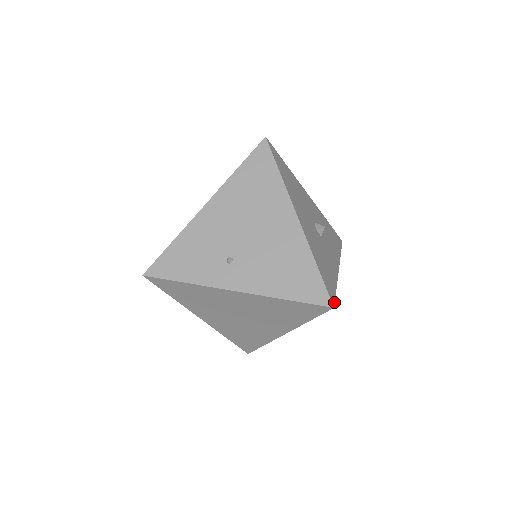
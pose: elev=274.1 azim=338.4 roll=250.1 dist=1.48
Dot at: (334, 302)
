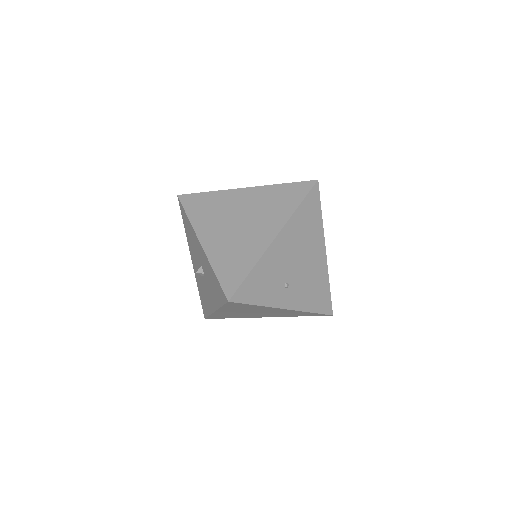
Dot at: occluded
